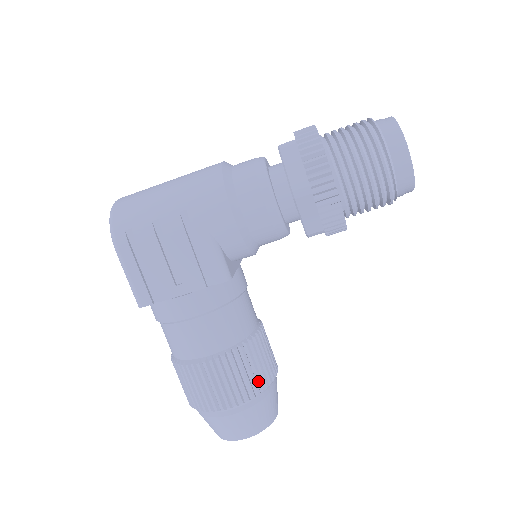
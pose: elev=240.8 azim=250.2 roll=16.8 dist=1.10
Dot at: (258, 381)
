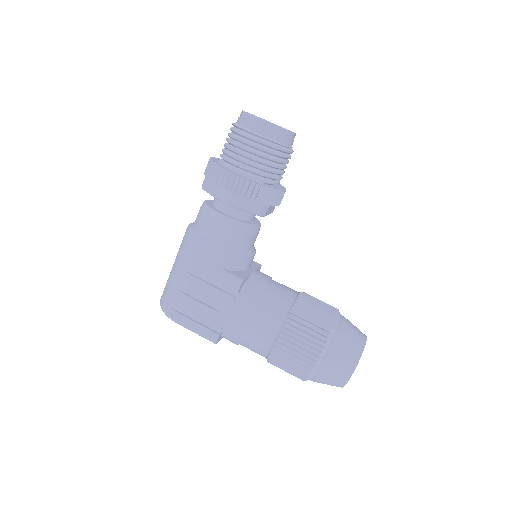
Dot at: (322, 327)
